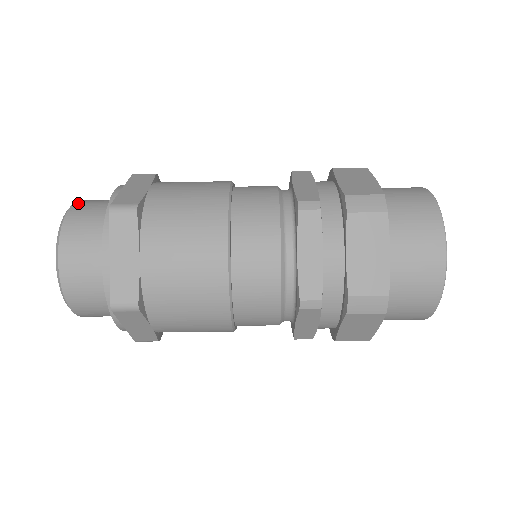
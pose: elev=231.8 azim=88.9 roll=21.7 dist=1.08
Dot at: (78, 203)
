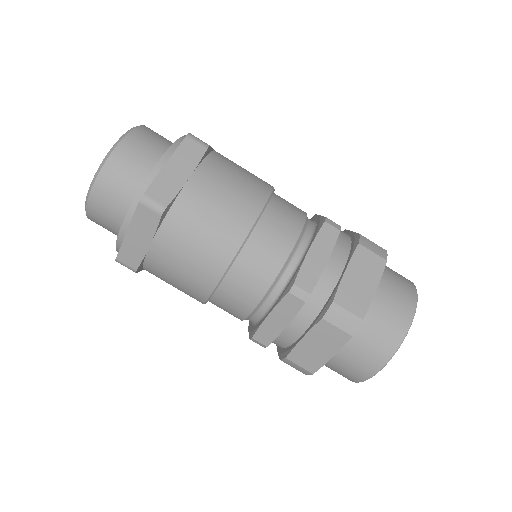
Dot at: occluded
